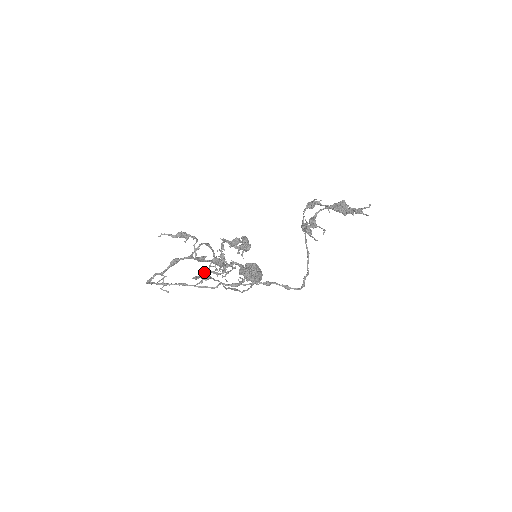
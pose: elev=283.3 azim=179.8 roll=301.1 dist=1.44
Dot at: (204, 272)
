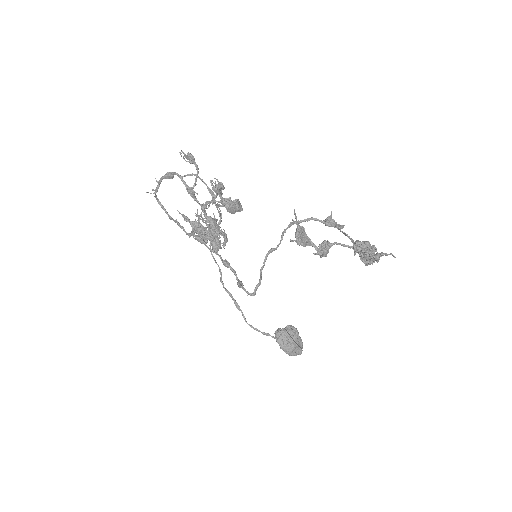
Dot at: occluded
